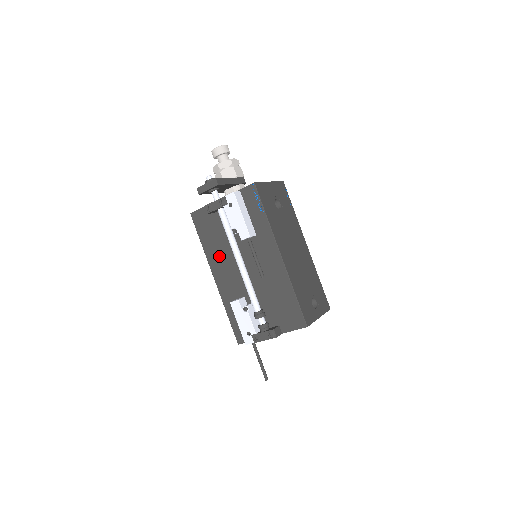
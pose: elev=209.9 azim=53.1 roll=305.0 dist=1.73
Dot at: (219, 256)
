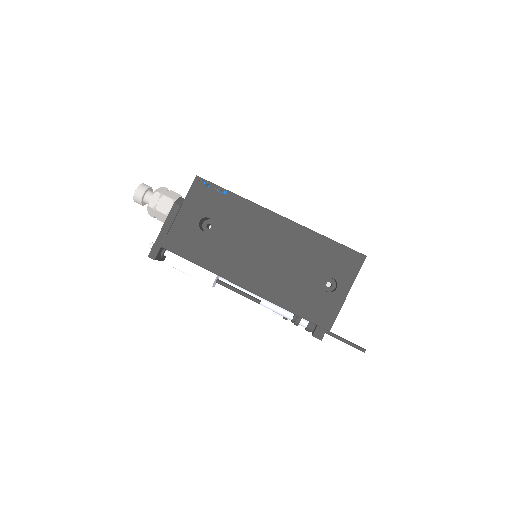
Dot at: occluded
